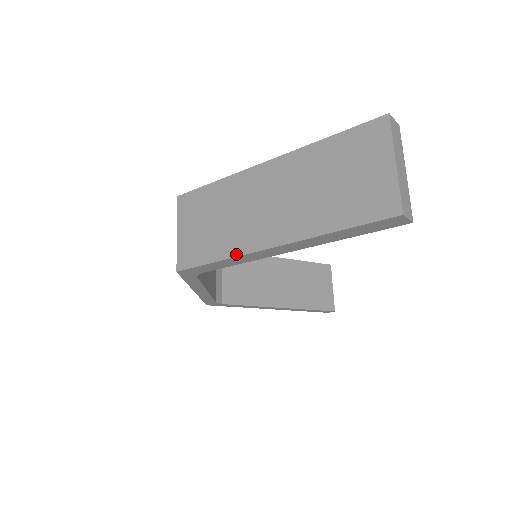
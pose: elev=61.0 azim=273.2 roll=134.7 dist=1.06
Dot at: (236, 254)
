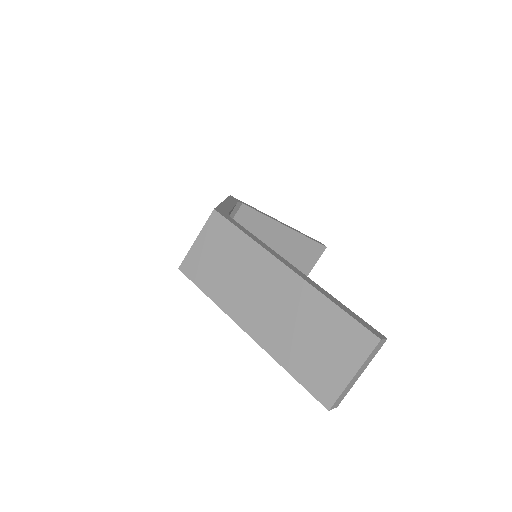
Dot at: (222, 307)
